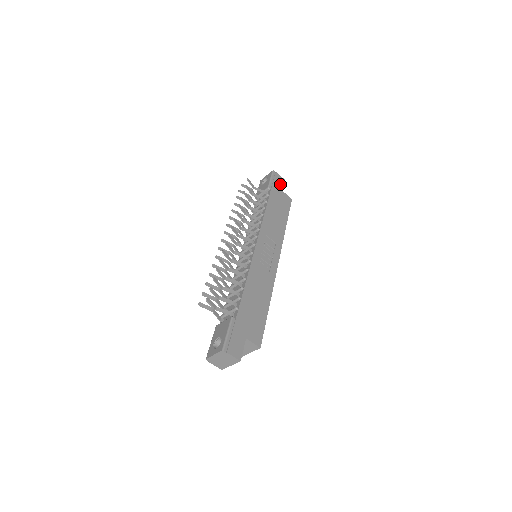
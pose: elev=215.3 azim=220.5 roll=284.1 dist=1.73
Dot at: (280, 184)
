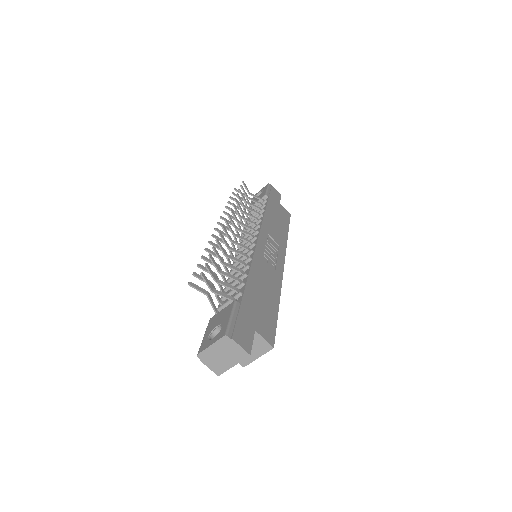
Dot at: (277, 197)
